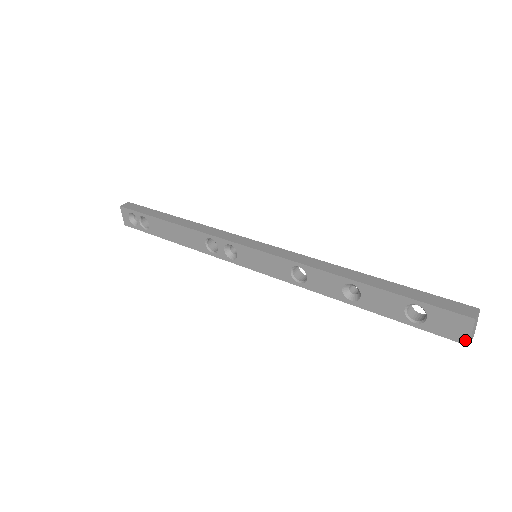
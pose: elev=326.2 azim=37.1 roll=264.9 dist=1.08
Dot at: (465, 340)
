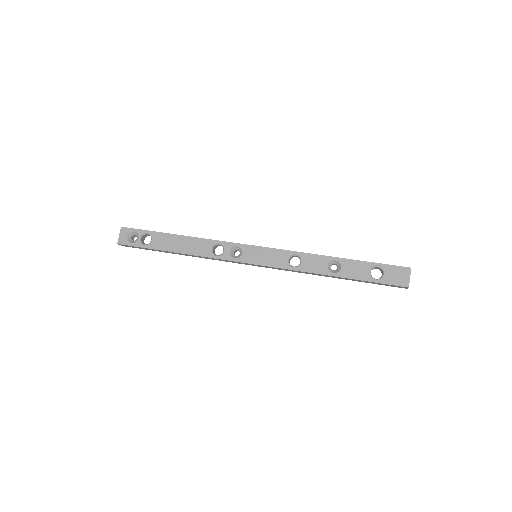
Dot at: (407, 284)
